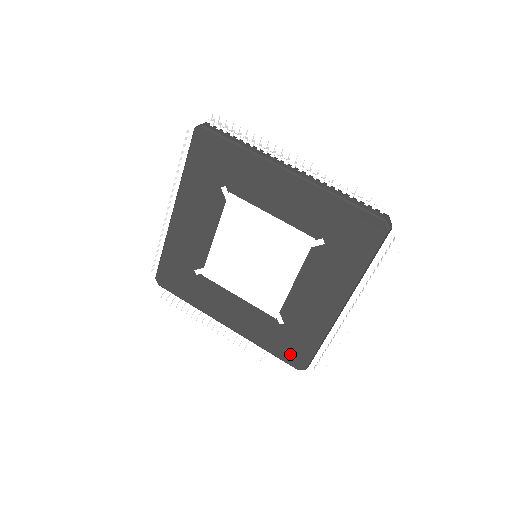
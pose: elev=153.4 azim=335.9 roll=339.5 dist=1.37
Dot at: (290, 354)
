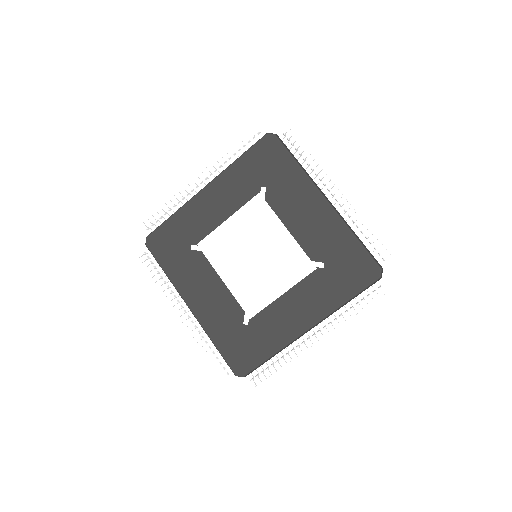
Dot at: (359, 276)
